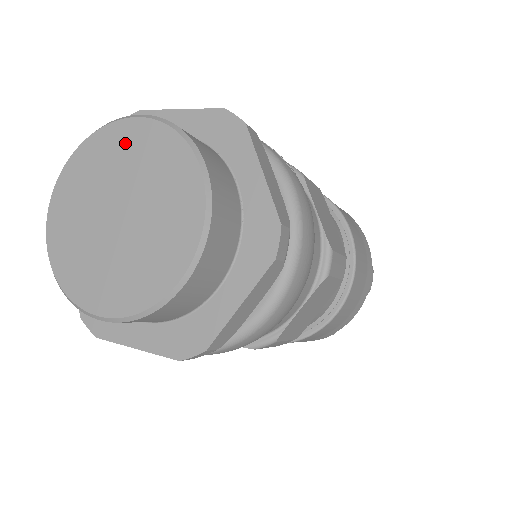
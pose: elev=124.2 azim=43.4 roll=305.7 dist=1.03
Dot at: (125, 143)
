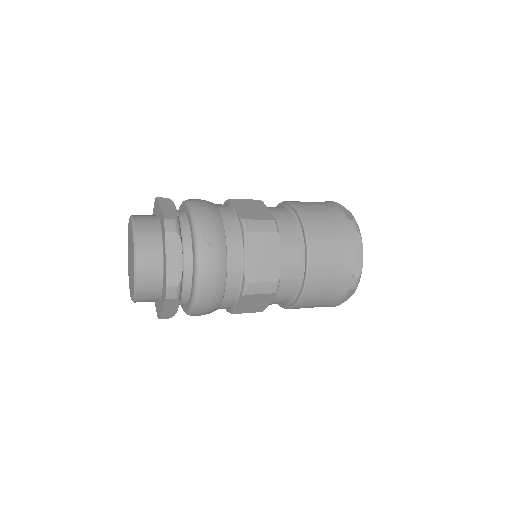
Dot at: (131, 230)
